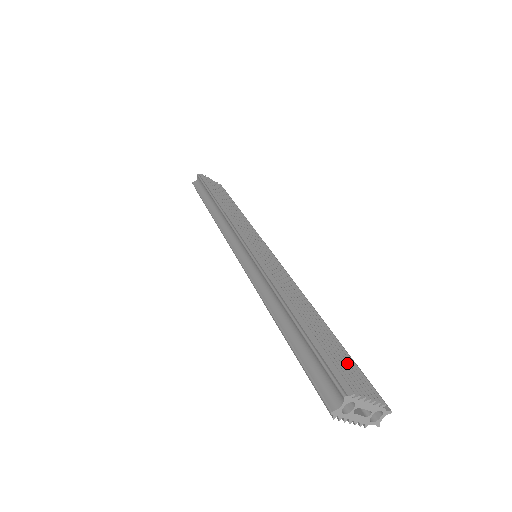
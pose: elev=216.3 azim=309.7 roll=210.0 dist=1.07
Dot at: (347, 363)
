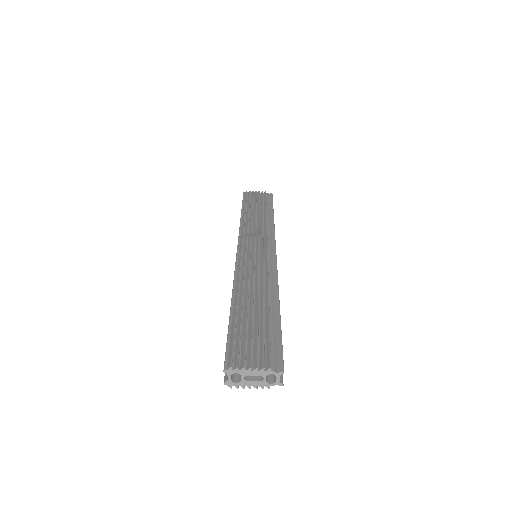
Dot at: (256, 339)
